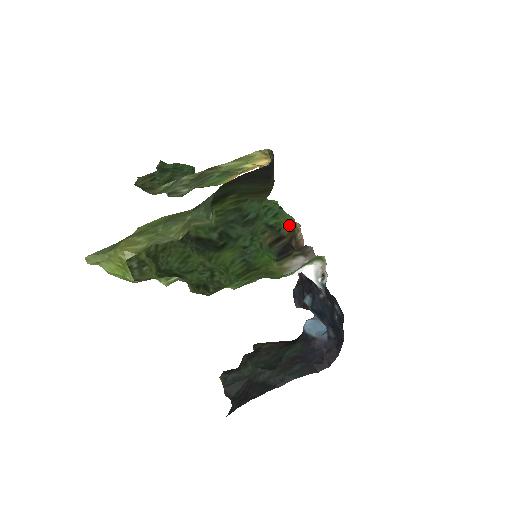
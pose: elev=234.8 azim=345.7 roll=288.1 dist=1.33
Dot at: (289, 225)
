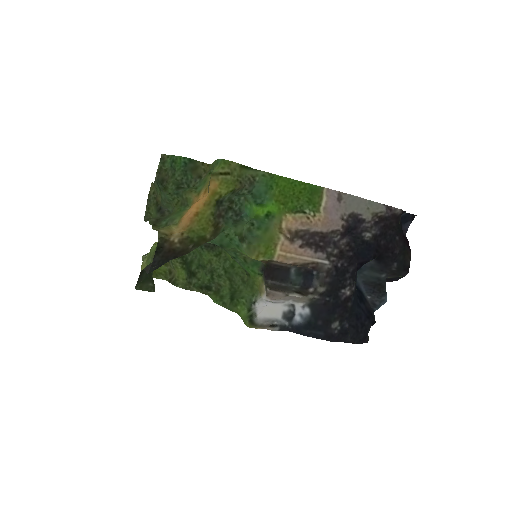
Dot at: (253, 258)
